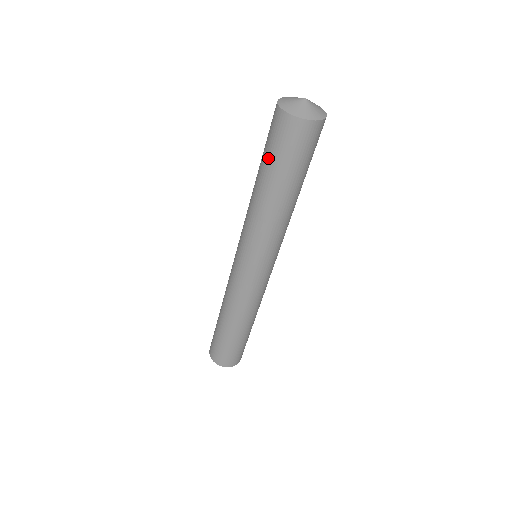
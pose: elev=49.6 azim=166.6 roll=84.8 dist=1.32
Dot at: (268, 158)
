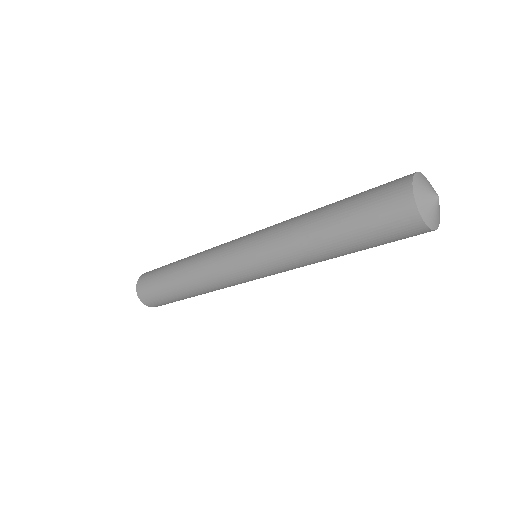
Dot at: (368, 242)
